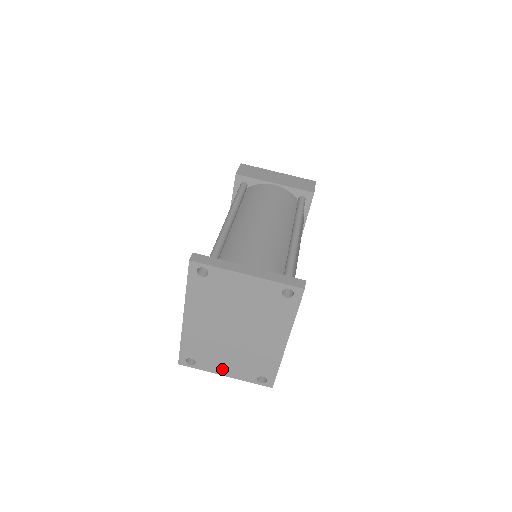
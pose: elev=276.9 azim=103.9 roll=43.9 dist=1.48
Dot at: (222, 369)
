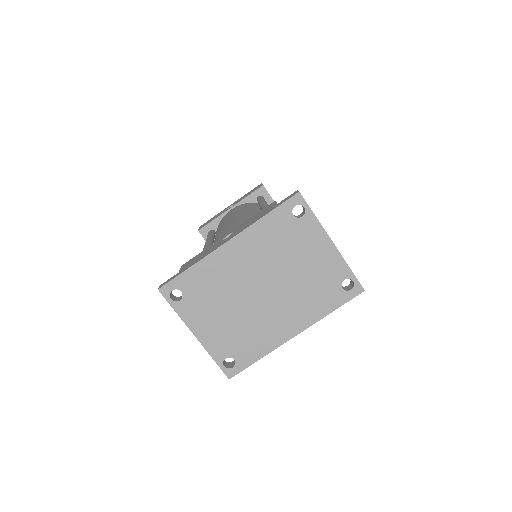
Dot at: (201, 325)
